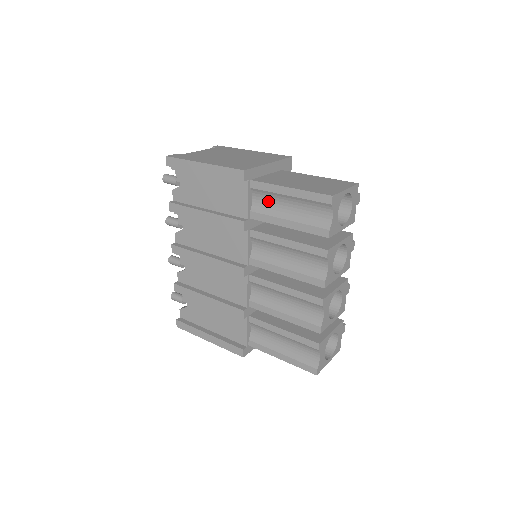
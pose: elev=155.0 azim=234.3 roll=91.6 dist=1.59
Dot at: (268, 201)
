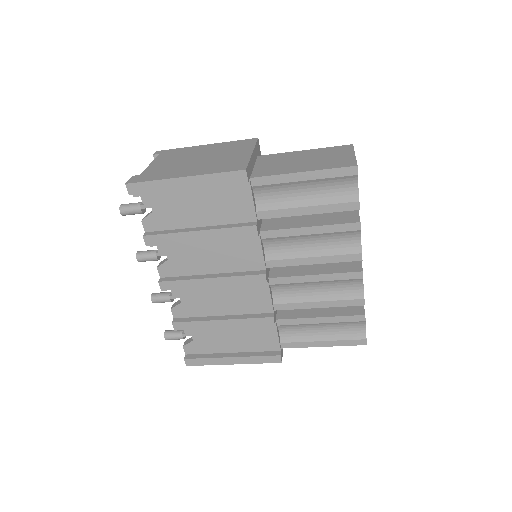
Dot at: (276, 194)
